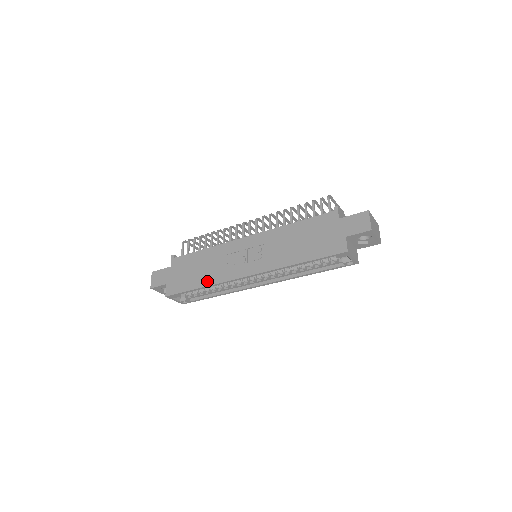
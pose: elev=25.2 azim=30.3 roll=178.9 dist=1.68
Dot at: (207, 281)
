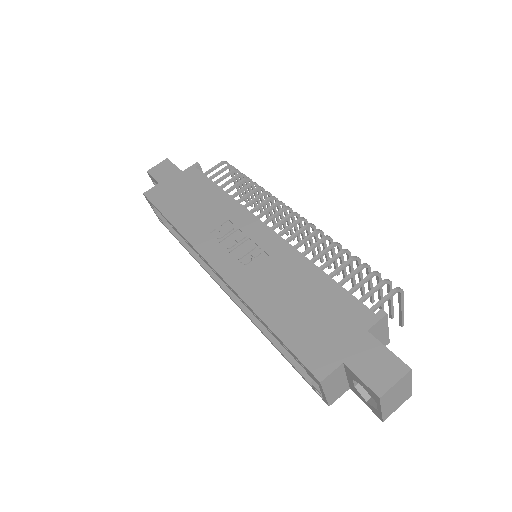
Dot at: (182, 223)
